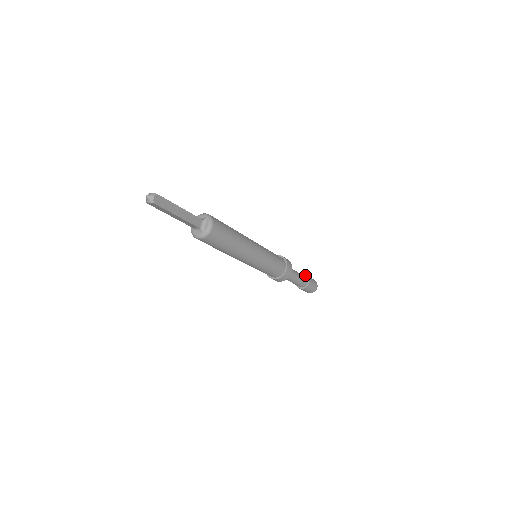
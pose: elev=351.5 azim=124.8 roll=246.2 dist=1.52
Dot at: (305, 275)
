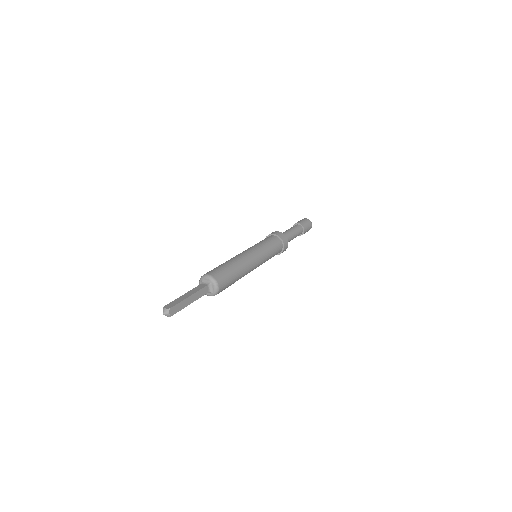
Dot at: (299, 224)
